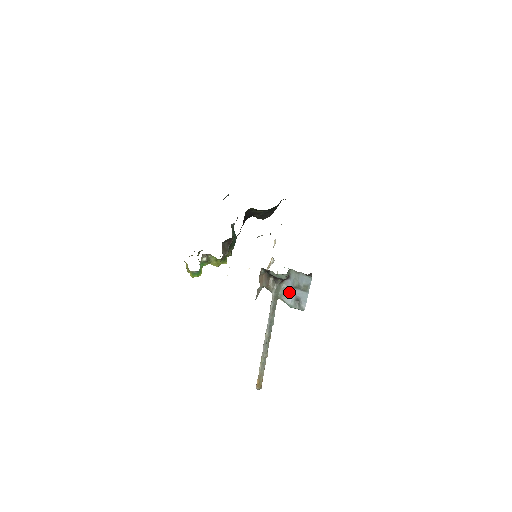
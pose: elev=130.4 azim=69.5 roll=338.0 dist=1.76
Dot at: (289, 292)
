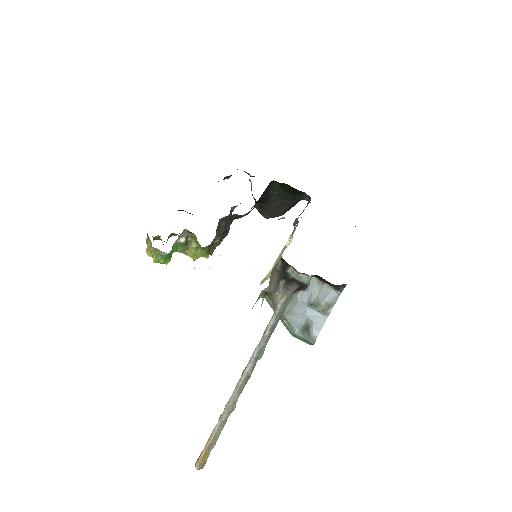
Dot at: (300, 310)
